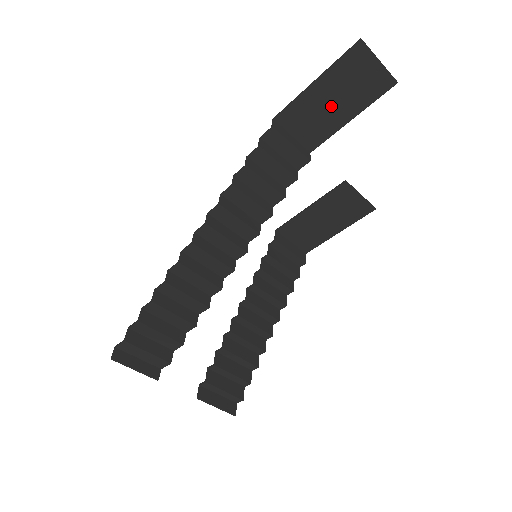
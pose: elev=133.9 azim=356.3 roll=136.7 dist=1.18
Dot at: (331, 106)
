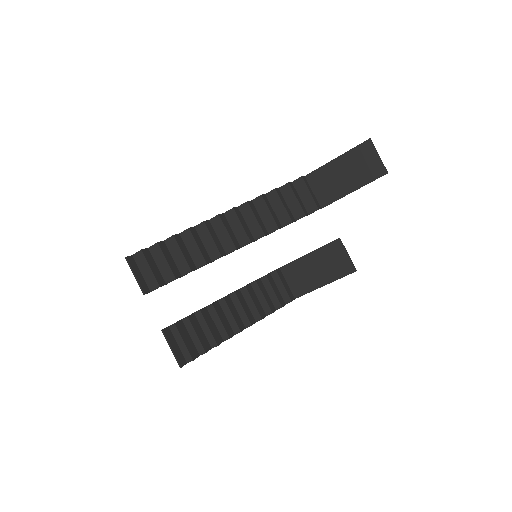
Dot at: (343, 177)
